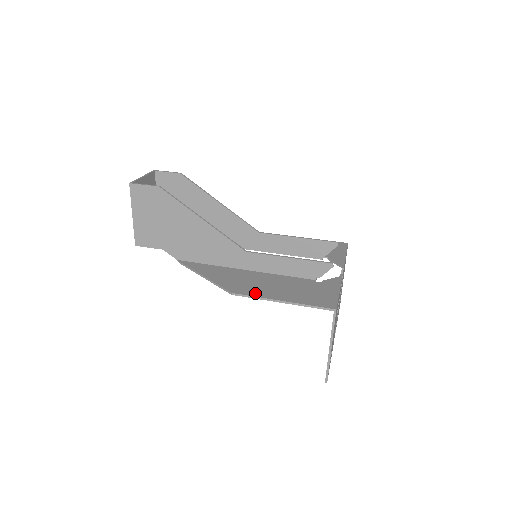
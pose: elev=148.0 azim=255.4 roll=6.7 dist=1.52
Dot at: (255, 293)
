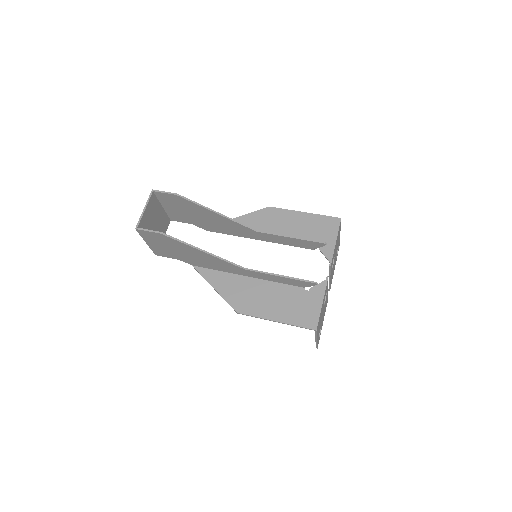
Dot at: (255, 312)
